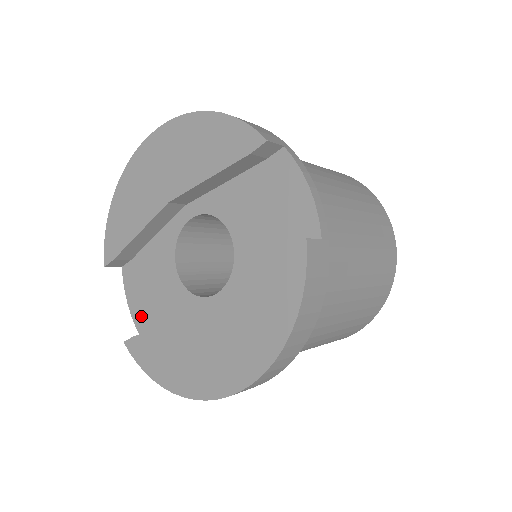
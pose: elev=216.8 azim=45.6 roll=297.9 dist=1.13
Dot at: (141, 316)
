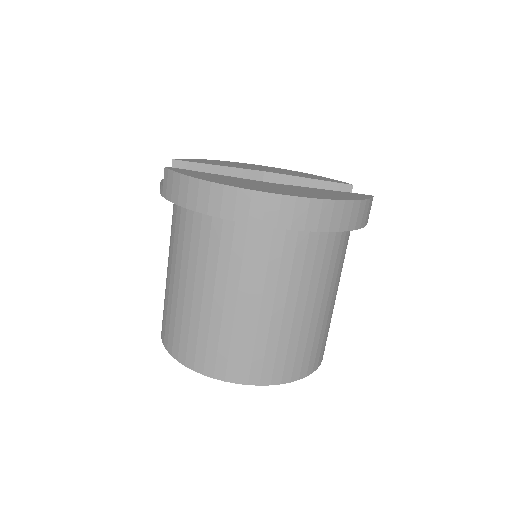
Dot at: occluded
